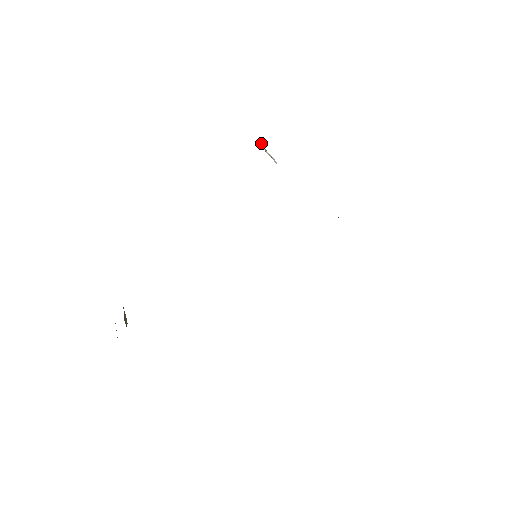
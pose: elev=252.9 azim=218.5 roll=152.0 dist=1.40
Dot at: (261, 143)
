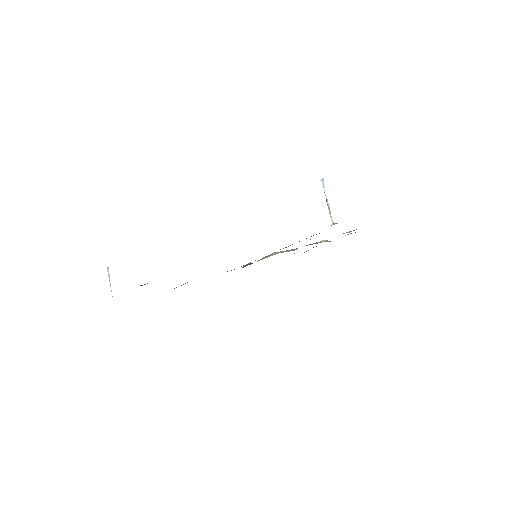
Dot at: (323, 179)
